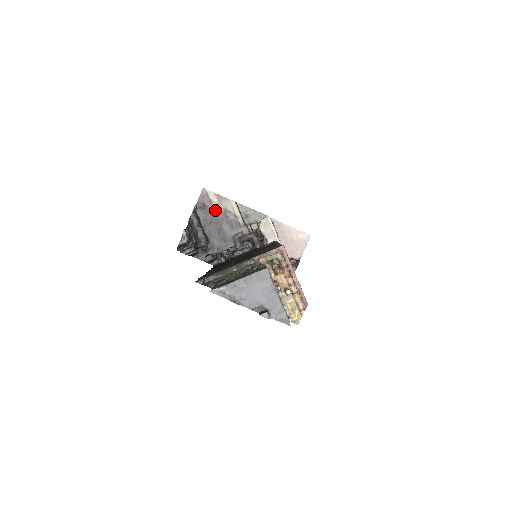
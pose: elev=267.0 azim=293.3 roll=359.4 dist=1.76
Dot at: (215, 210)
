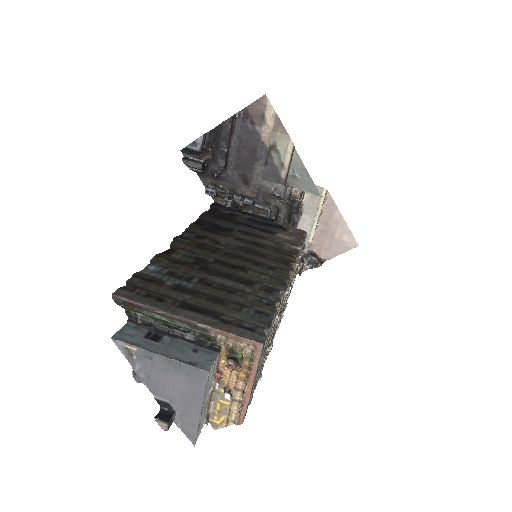
Dot at: (261, 136)
